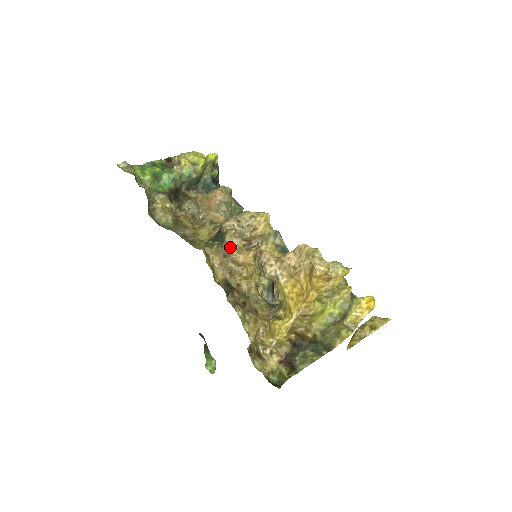
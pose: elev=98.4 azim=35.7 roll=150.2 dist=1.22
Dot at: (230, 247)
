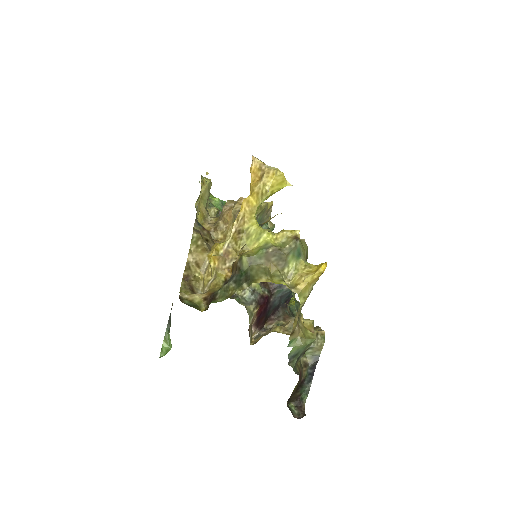
Dot at: (225, 206)
